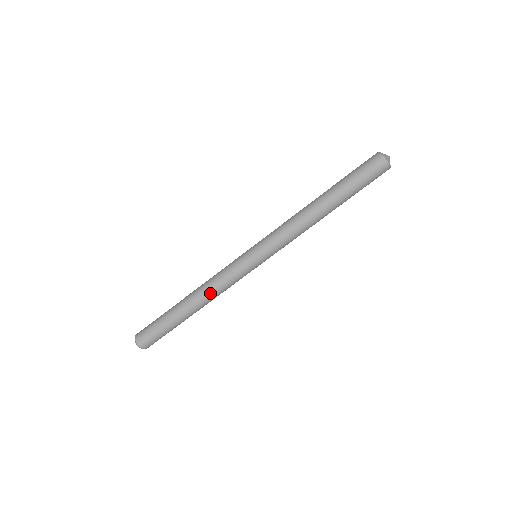
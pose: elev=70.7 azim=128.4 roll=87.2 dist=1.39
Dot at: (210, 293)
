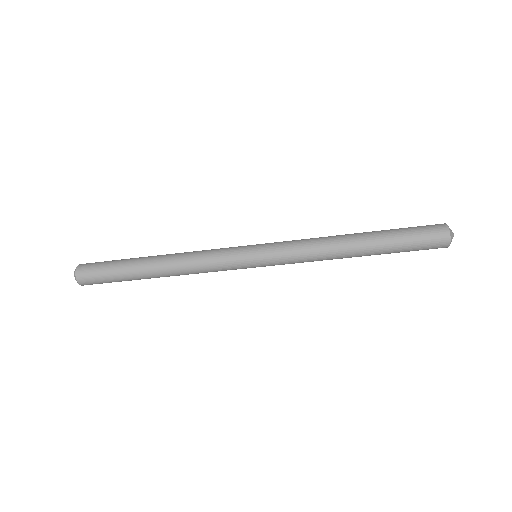
Dot at: (188, 274)
